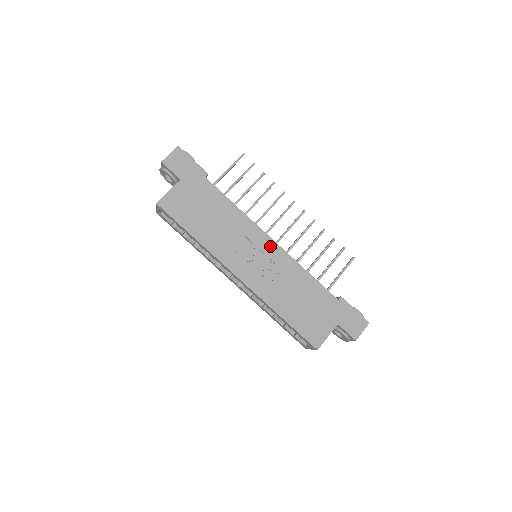
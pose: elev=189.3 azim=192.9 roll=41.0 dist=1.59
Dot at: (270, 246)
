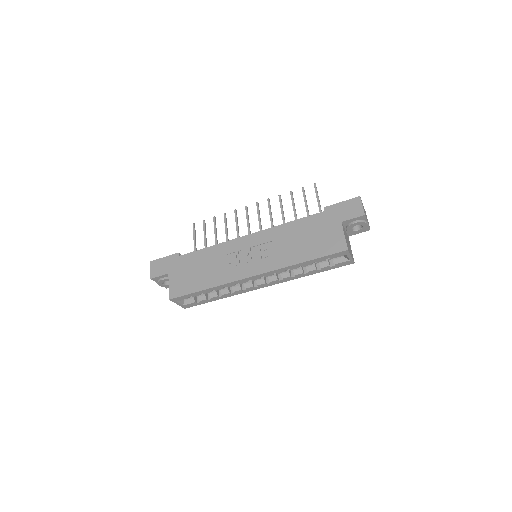
Dot at: (251, 239)
